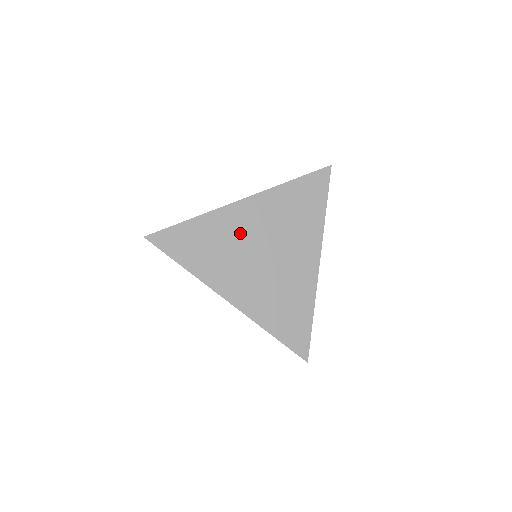
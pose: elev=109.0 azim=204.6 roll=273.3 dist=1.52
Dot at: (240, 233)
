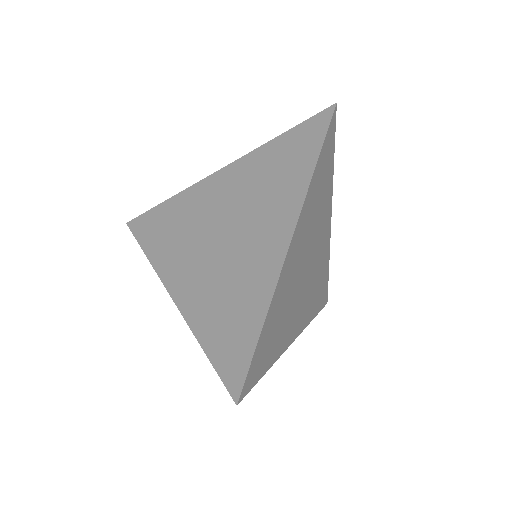
Dot at: (205, 210)
